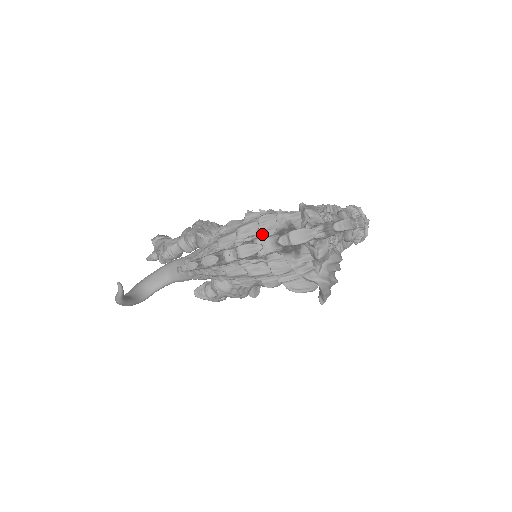
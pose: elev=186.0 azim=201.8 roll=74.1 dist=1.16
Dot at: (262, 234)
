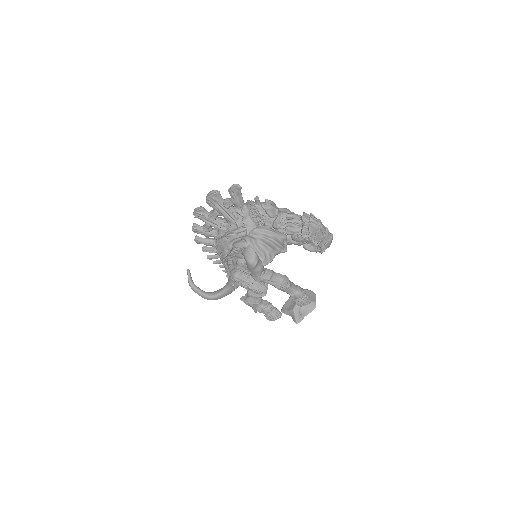
Dot at: occluded
